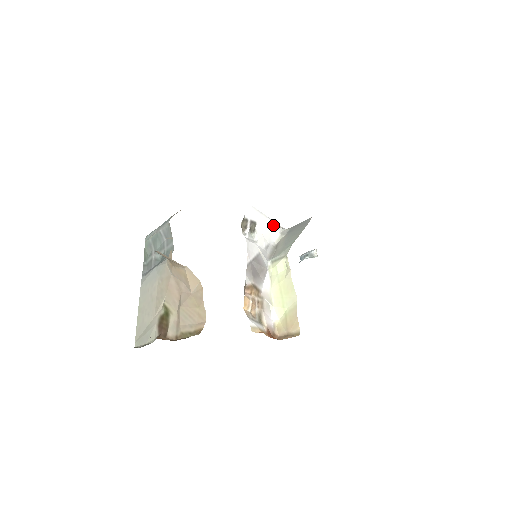
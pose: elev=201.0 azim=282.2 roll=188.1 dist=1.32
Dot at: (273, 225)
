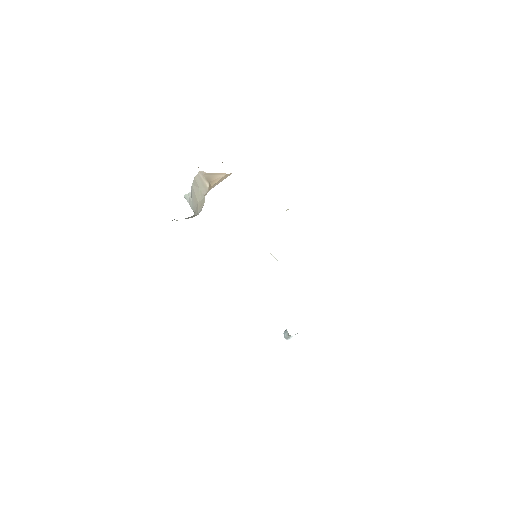
Dot at: occluded
